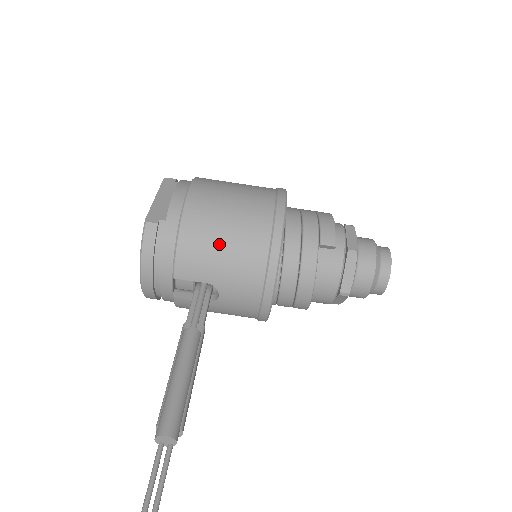
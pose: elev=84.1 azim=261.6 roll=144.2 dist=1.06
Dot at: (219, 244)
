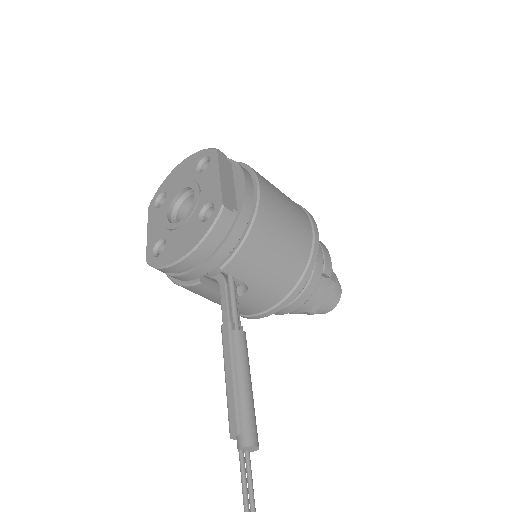
Dot at: (275, 253)
